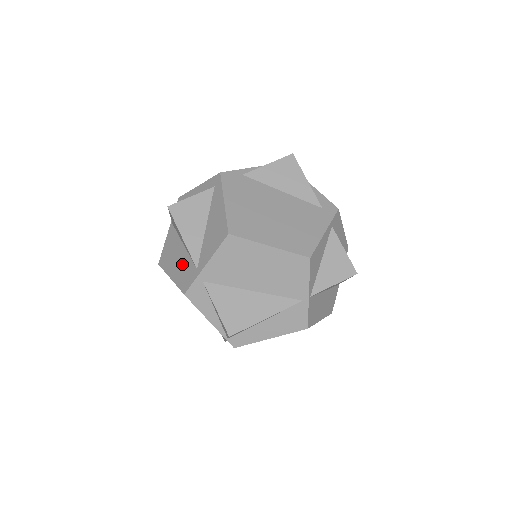
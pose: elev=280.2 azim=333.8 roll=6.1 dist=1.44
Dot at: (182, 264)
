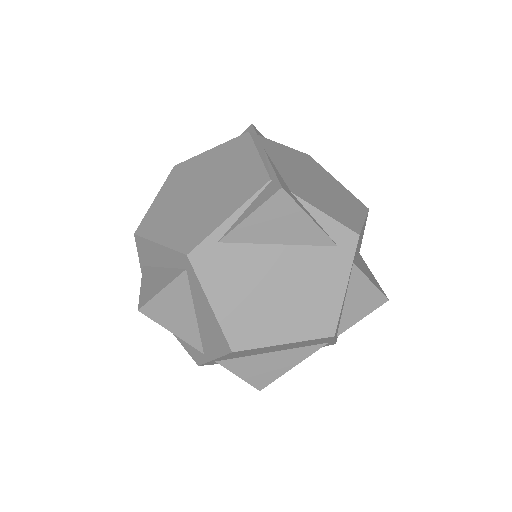
Dot at: occluded
